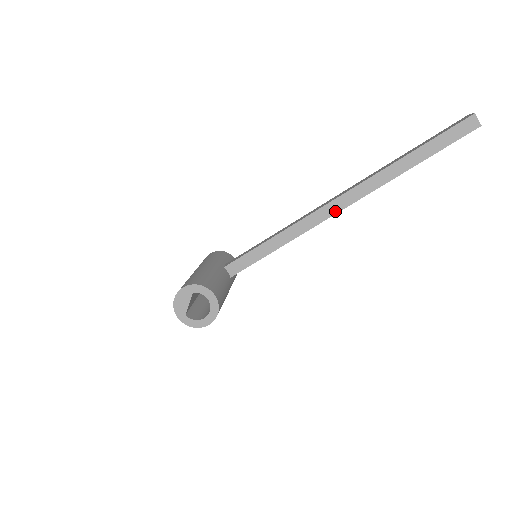
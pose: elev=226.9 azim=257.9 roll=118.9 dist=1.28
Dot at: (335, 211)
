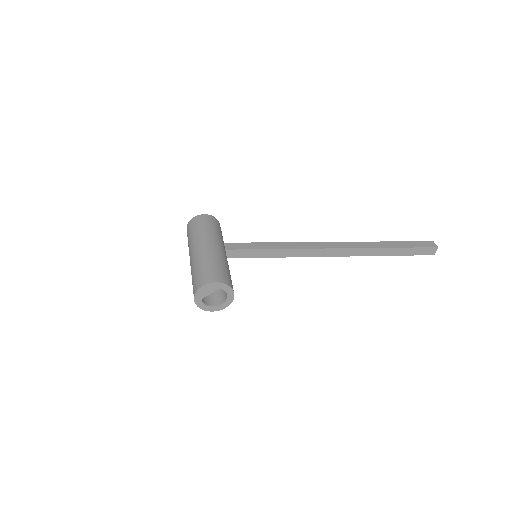
Dot at: (327, 255)
